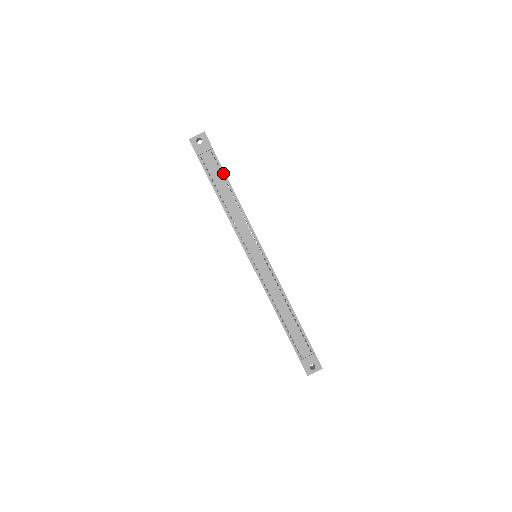
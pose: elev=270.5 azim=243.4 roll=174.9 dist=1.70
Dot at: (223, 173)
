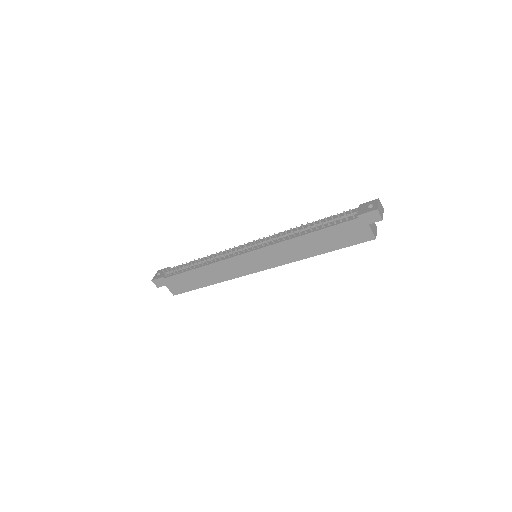
Dot at: occluded
